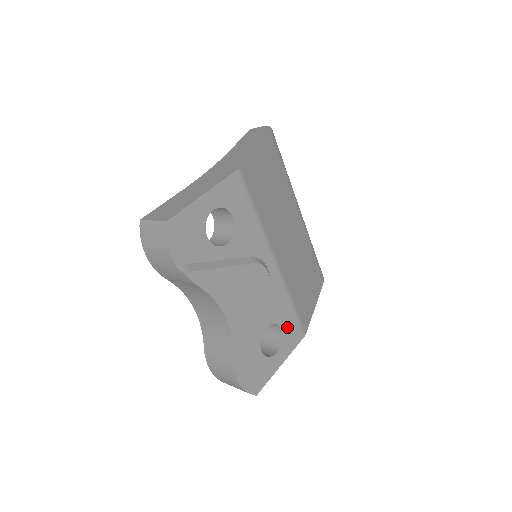
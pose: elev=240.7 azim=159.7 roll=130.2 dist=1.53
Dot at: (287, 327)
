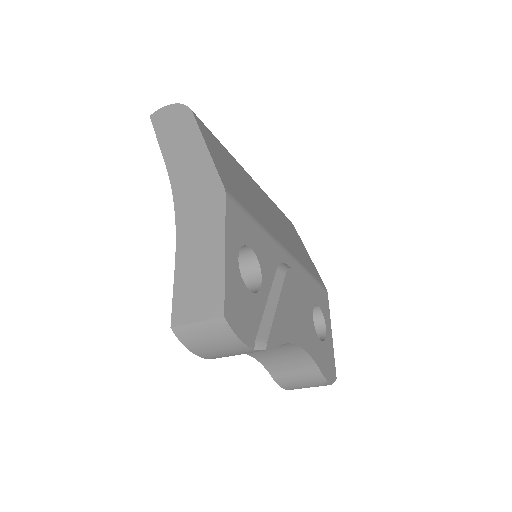
Dot at: (319, 299)
